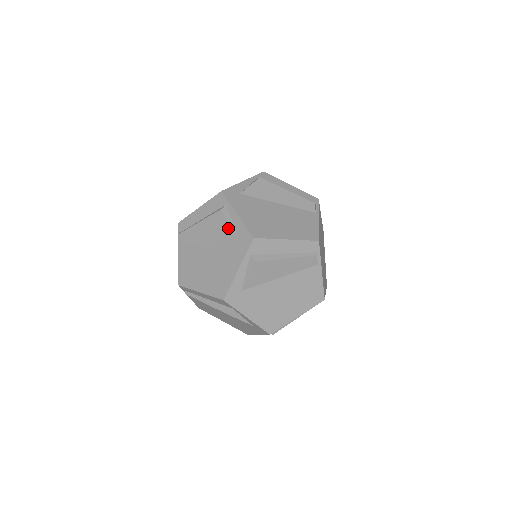
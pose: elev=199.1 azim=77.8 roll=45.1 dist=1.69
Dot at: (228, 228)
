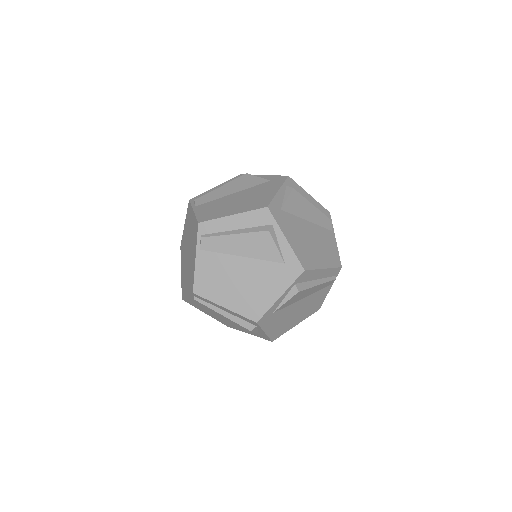
Dot at: (274, 252)
